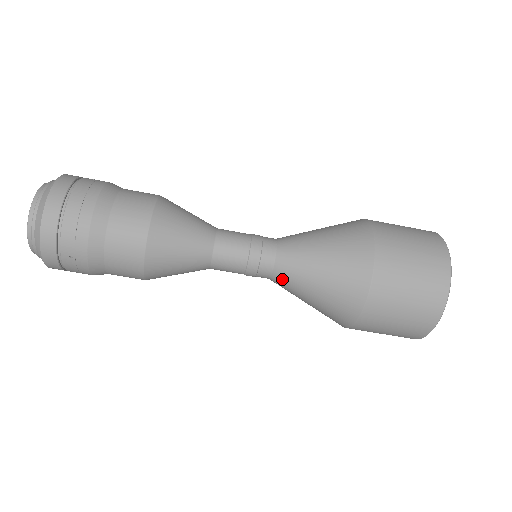
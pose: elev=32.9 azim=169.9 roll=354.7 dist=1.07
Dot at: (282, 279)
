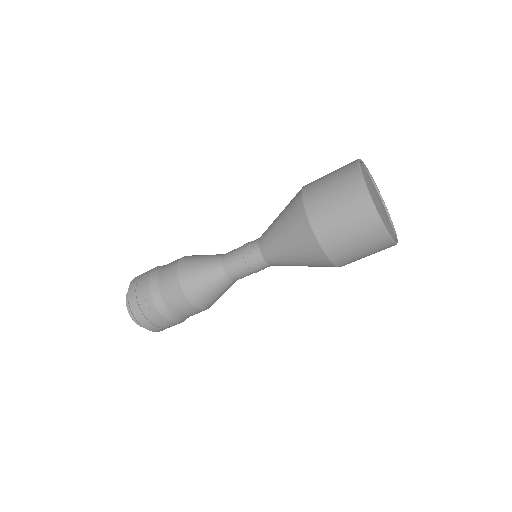
Dot at: (277, 265)
